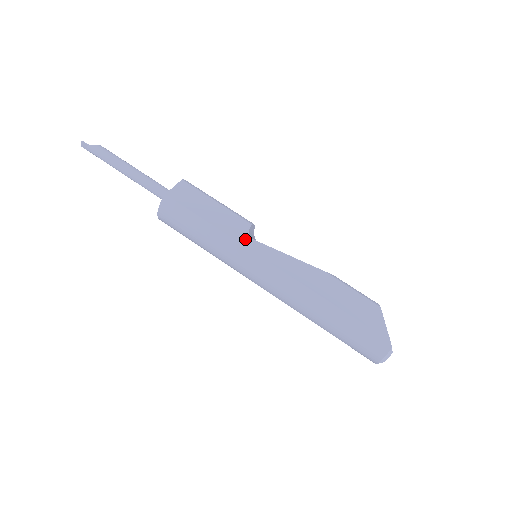
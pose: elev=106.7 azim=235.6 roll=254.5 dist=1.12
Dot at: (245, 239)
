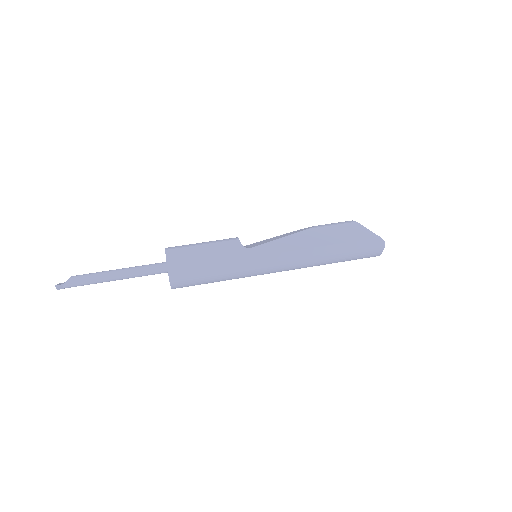
Dot at: (246, 252)
